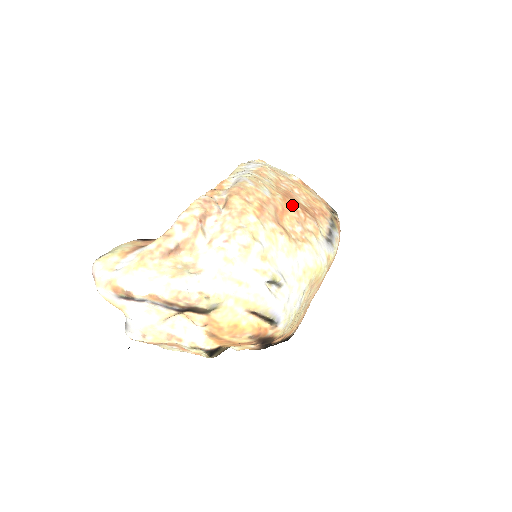
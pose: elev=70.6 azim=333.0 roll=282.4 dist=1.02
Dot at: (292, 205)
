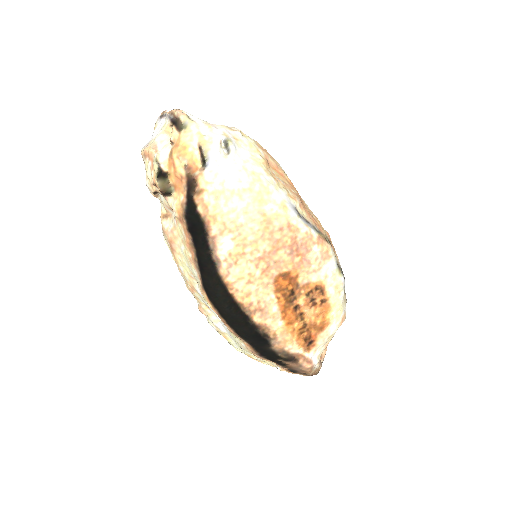
Dot at: (293, 187)
